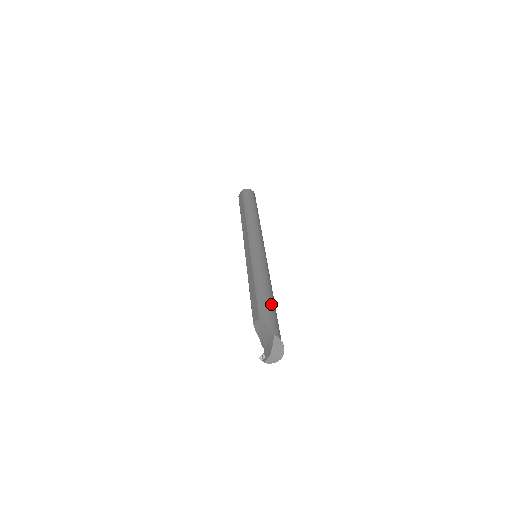
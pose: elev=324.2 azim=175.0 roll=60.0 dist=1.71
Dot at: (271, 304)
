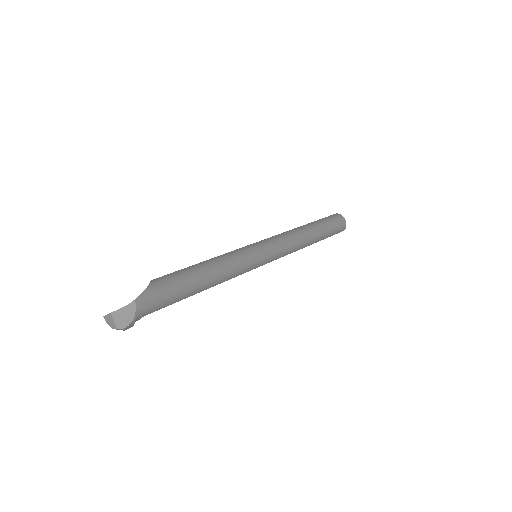
Dot at: (184, 284)
